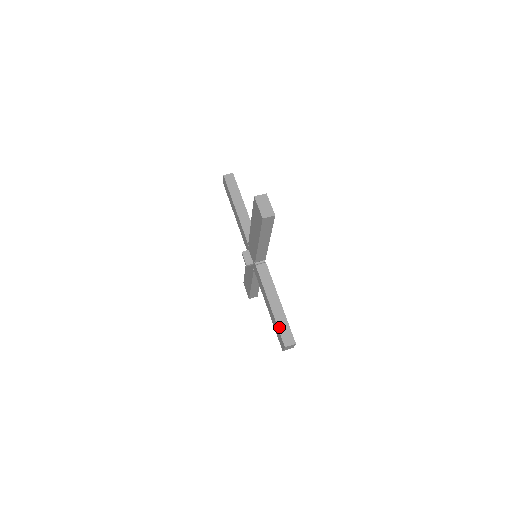
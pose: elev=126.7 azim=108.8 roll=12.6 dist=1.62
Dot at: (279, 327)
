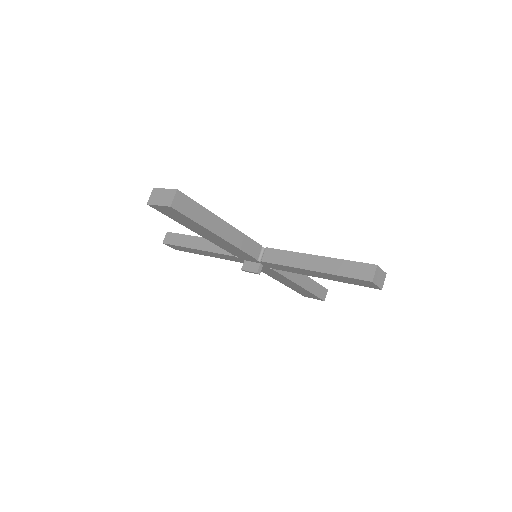
Dot at: (344, 275)
